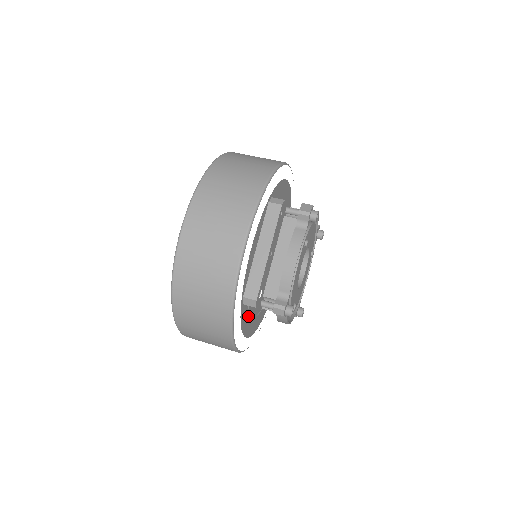
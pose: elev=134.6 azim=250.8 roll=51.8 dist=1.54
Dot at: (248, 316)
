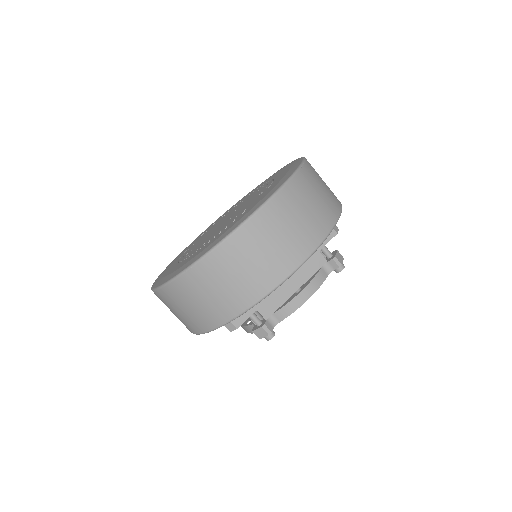
Dot at: occluded
